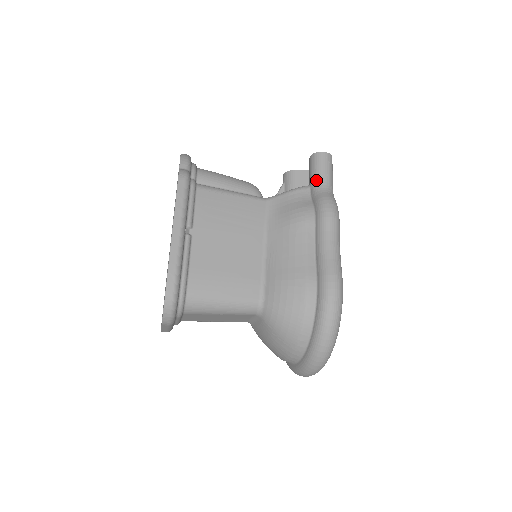
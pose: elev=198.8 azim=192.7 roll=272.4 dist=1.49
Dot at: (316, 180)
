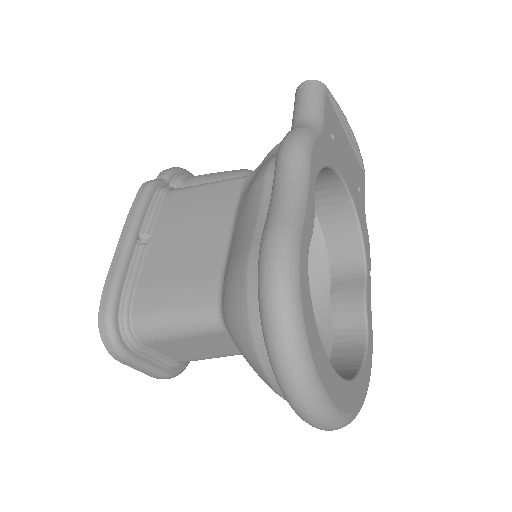
Dot at: (292, 120)
